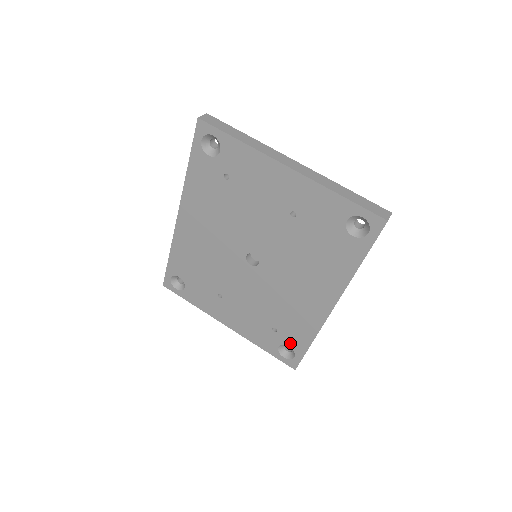
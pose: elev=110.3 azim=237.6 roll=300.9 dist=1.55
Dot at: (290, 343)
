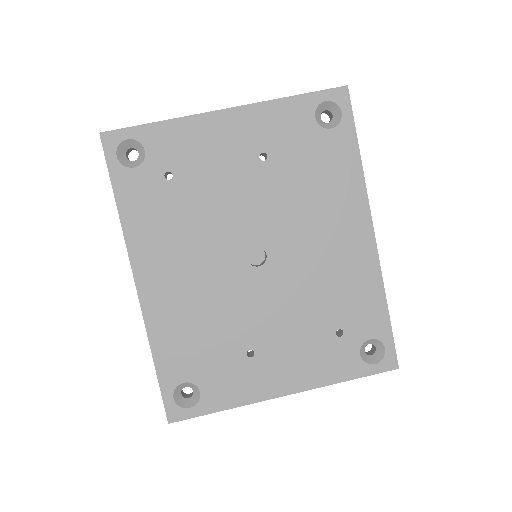
Dot at: (367, 333)
